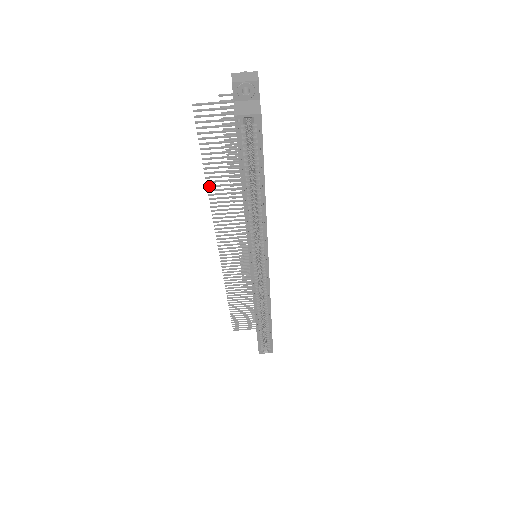
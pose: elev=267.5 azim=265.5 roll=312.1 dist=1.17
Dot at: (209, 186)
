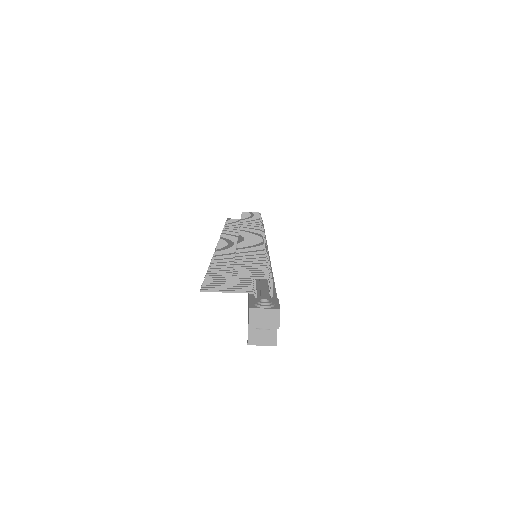
Dot at: (213, 262)
